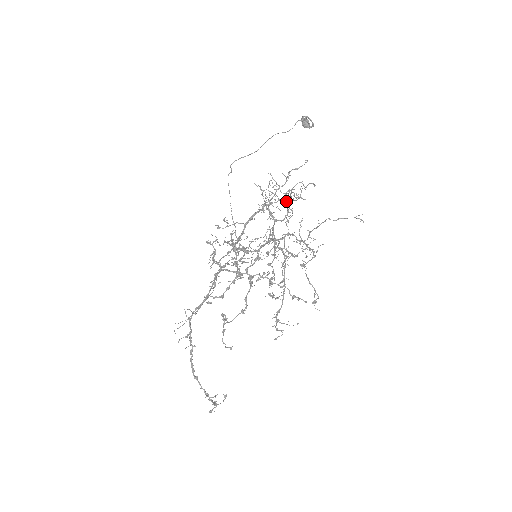
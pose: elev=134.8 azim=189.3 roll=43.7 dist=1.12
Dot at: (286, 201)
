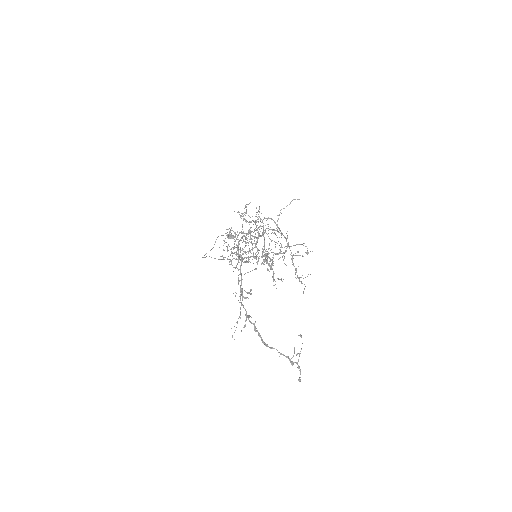
Dot at: occluded
